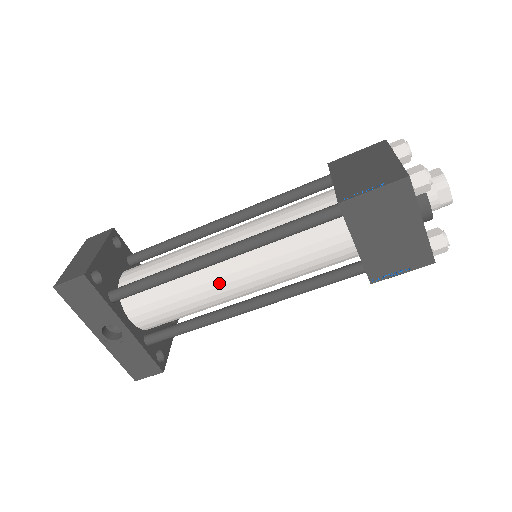
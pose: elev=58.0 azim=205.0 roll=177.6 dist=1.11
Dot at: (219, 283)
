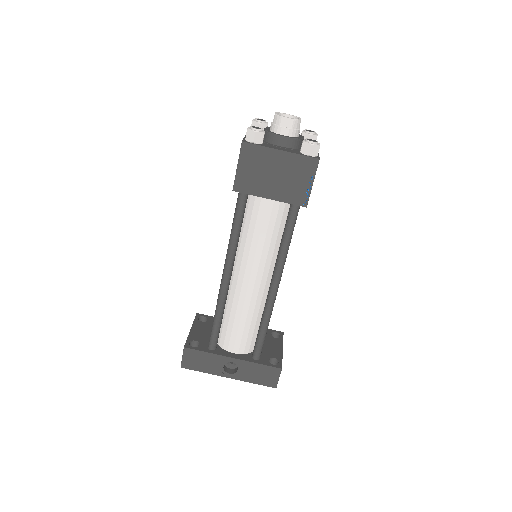
Dot at: (245, 289)
